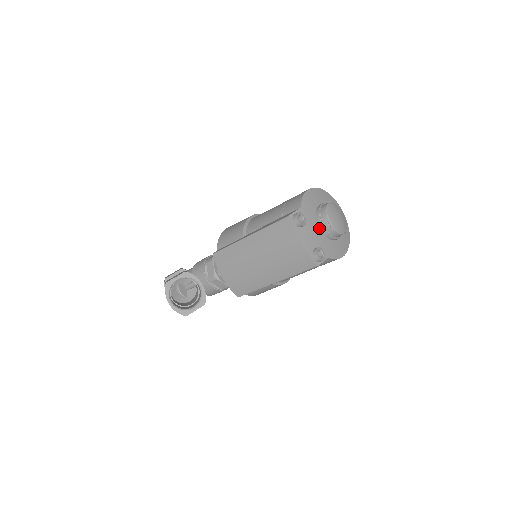
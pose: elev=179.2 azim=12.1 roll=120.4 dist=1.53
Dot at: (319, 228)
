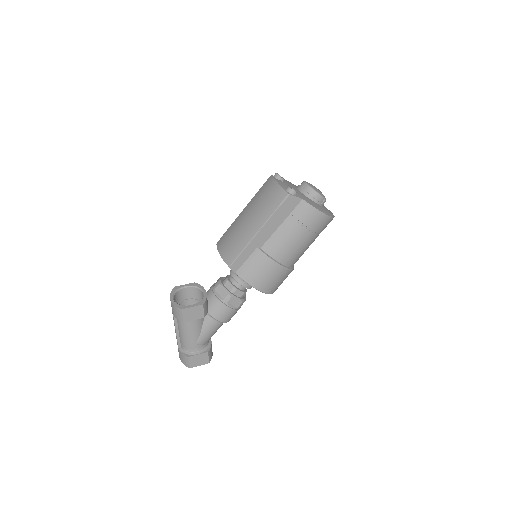
Dot at: (298, 189)
